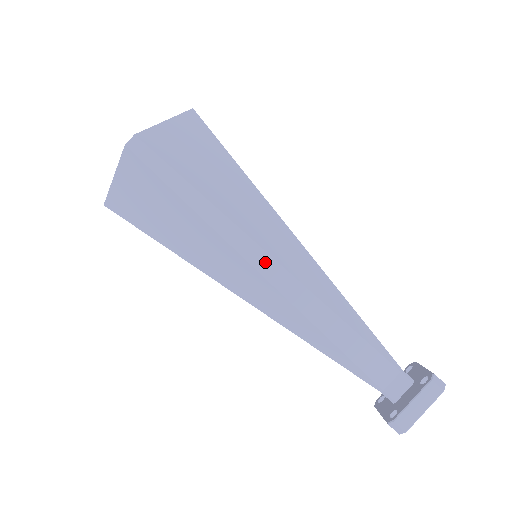
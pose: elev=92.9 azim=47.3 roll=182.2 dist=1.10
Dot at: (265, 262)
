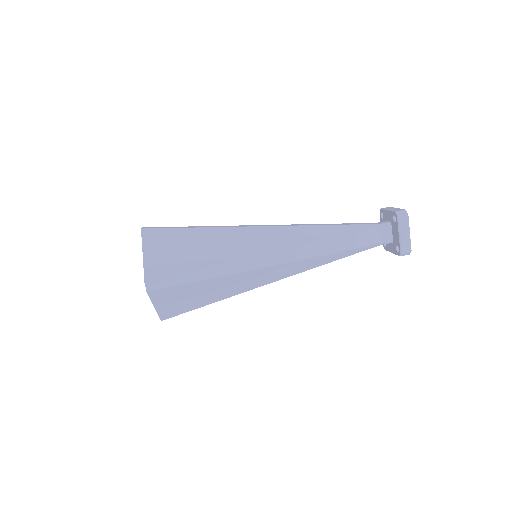
Dot at: (267, 259)
